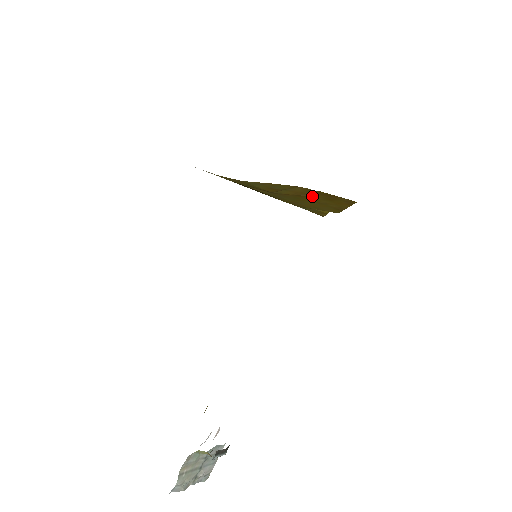
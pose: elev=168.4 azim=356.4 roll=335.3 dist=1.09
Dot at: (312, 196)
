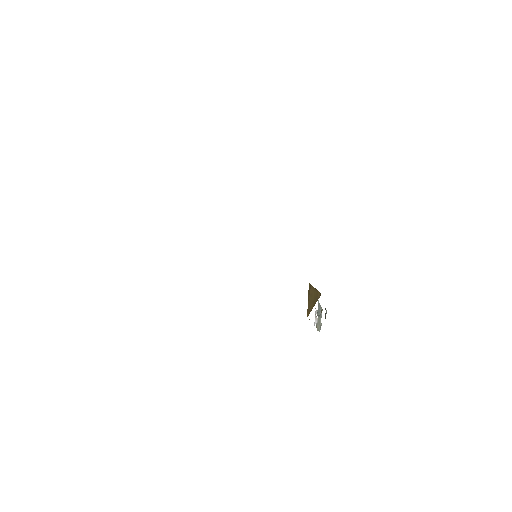
Dot at: occluded
